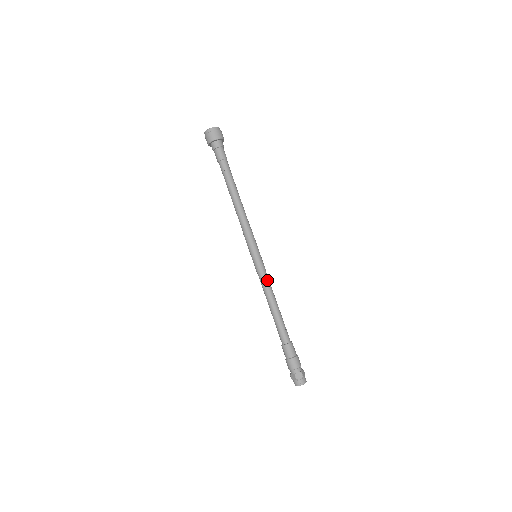
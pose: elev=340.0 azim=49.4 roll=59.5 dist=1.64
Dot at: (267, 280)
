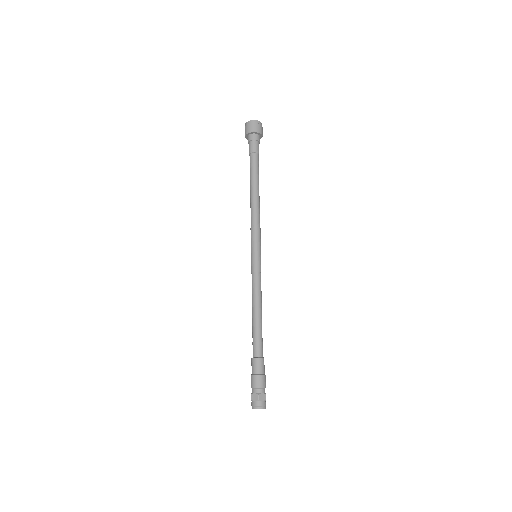
Dot at: (256, 283)
